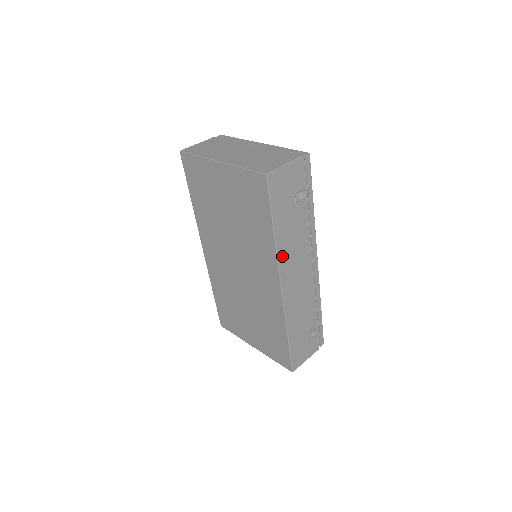
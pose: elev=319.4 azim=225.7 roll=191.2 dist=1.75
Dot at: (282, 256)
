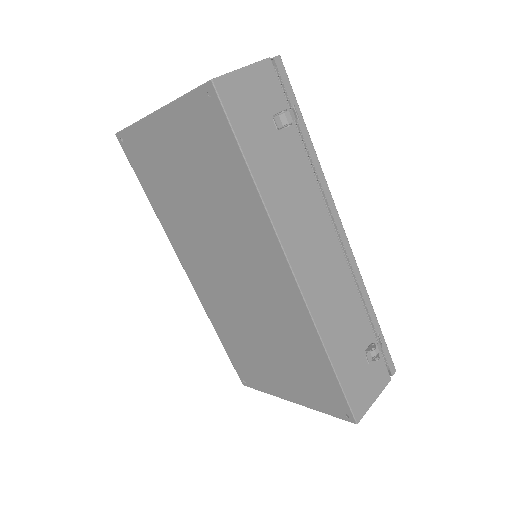
Dot at: (280, 221)
